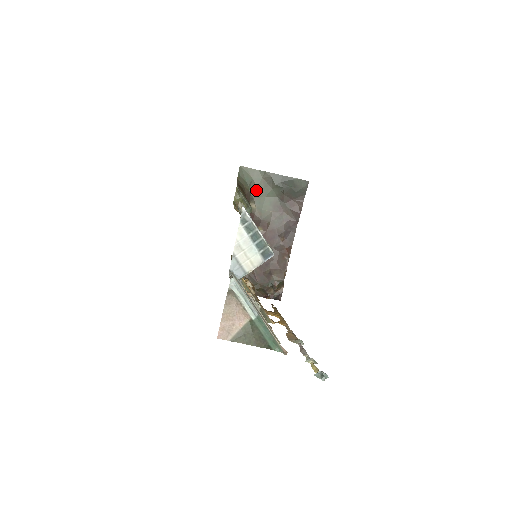
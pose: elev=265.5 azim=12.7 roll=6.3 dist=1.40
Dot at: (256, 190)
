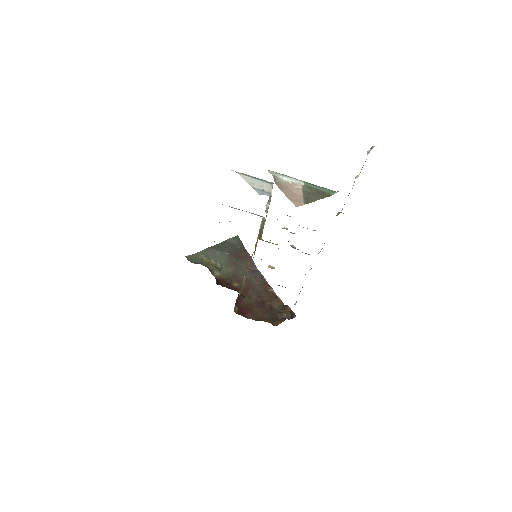
Dot at: occluded
